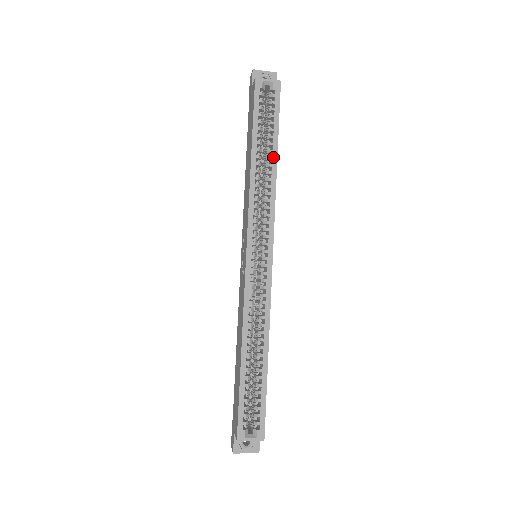
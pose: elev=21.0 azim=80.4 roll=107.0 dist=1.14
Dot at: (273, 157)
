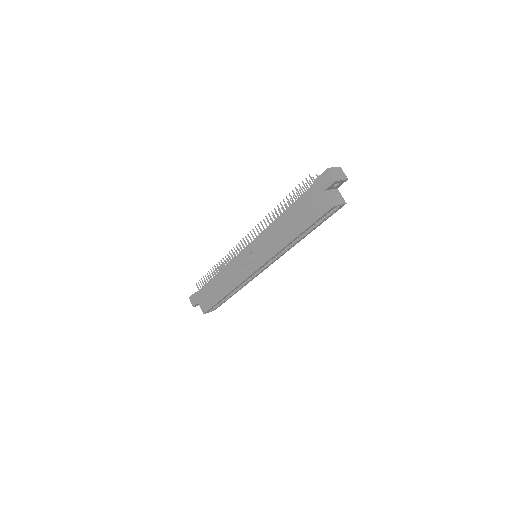
Dot at: (306, 235)
